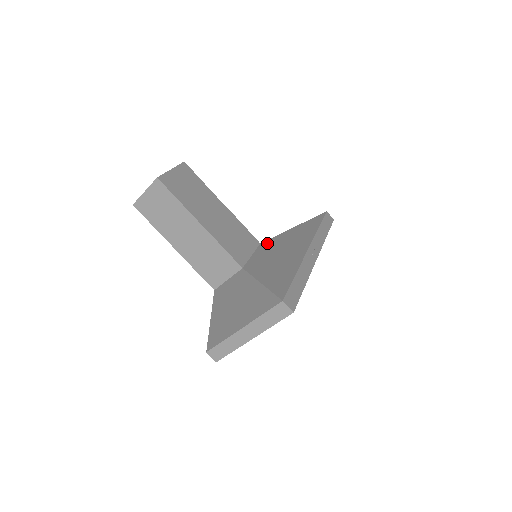
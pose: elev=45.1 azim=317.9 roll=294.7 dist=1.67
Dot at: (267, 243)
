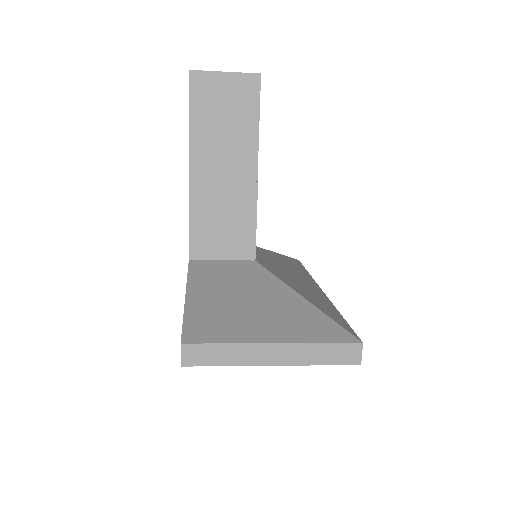
Dot at: occluded
